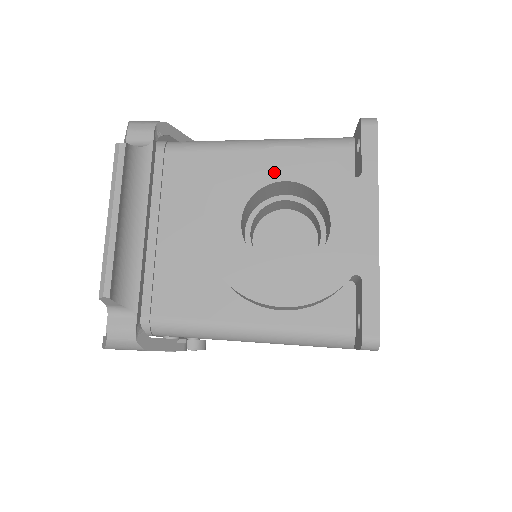
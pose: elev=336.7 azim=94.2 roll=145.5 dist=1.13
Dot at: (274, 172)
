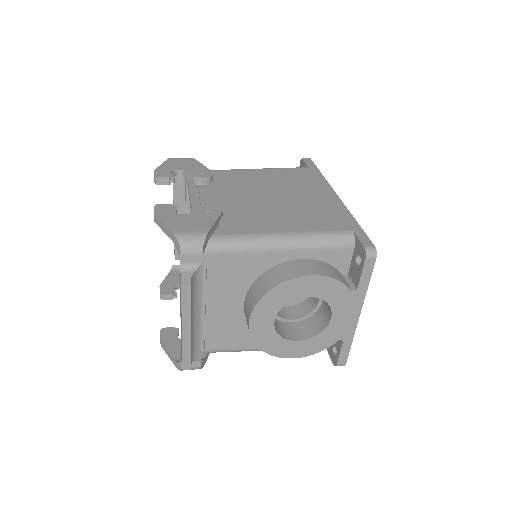
Dot at: (300, 292)
